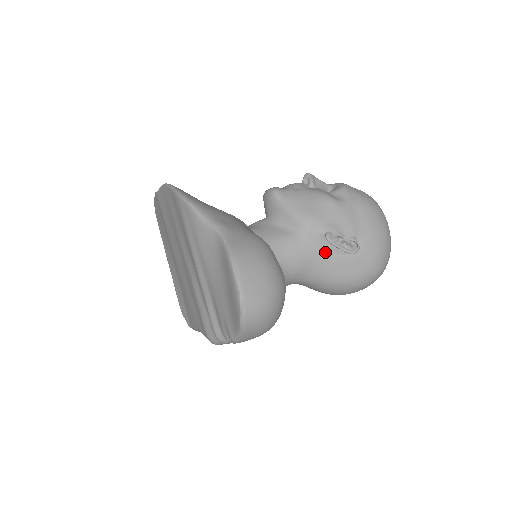
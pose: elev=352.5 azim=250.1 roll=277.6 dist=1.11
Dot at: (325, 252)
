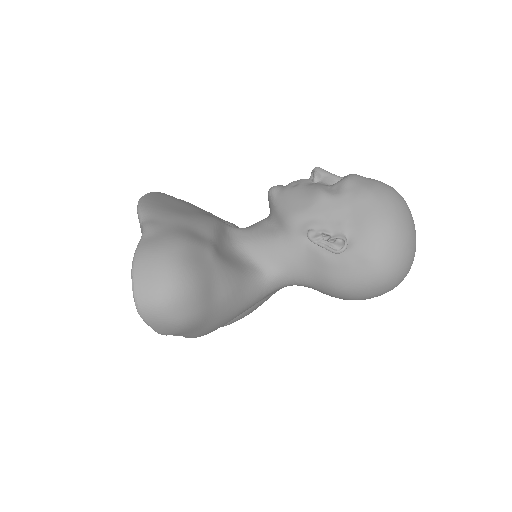
Dot at: (311, 251)
